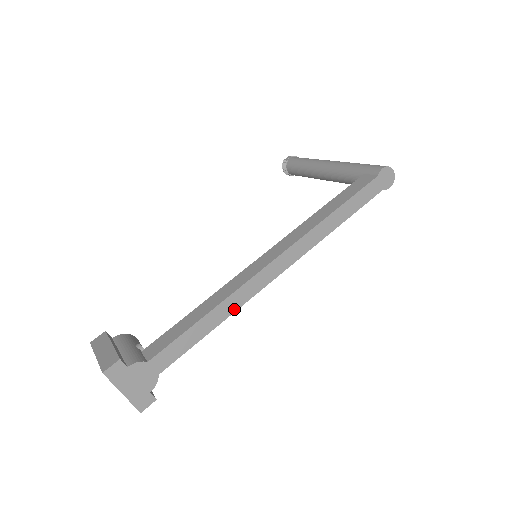
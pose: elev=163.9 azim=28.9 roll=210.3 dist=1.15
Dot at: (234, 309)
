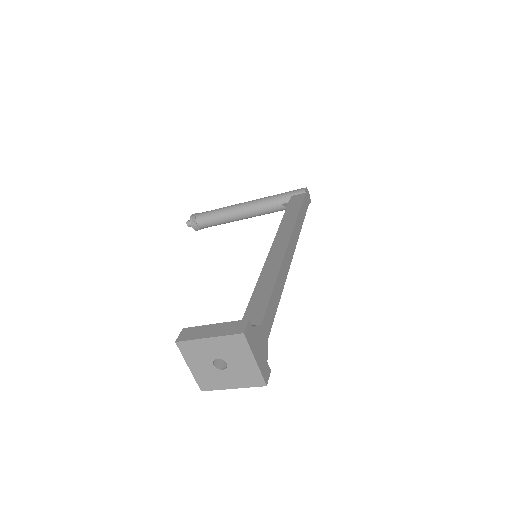
Dot at: (284, 282)
